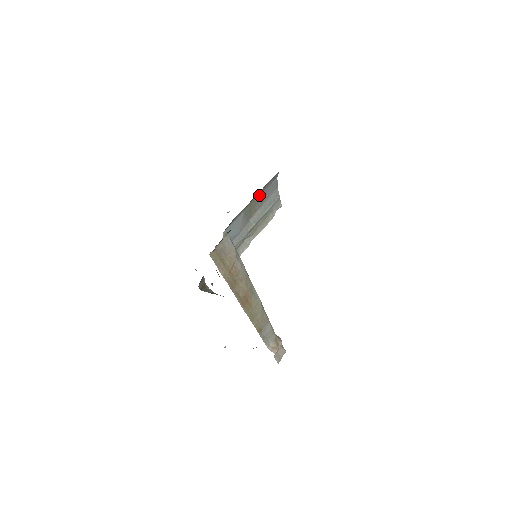
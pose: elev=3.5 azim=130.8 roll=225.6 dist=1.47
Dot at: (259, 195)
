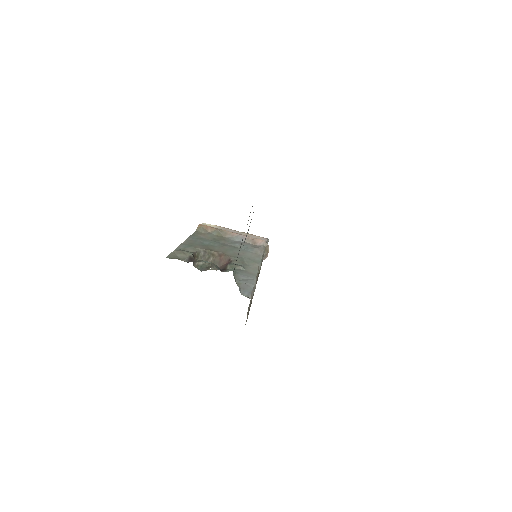
Dot at: occluded
